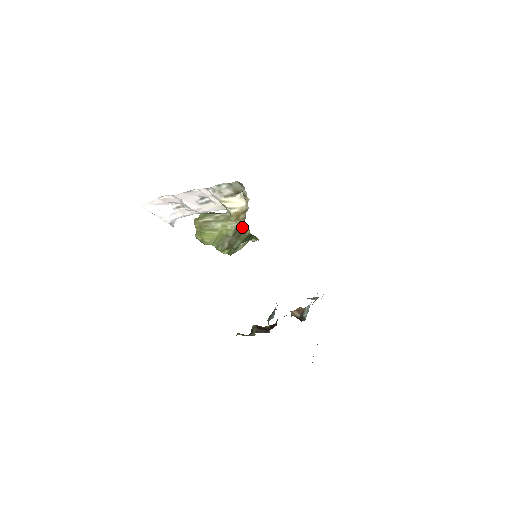
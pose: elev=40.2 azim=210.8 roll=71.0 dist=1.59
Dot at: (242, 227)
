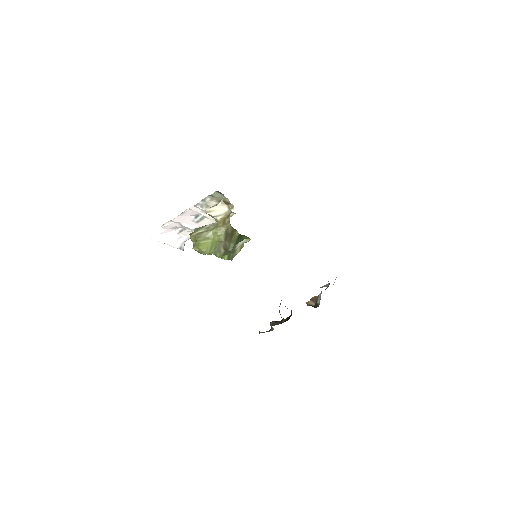
Dot at: (230, 230)
